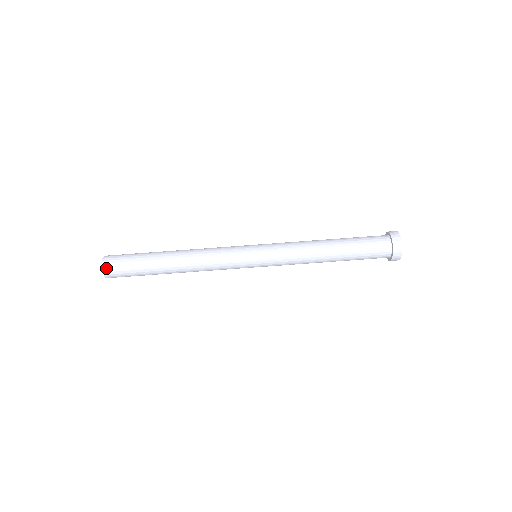
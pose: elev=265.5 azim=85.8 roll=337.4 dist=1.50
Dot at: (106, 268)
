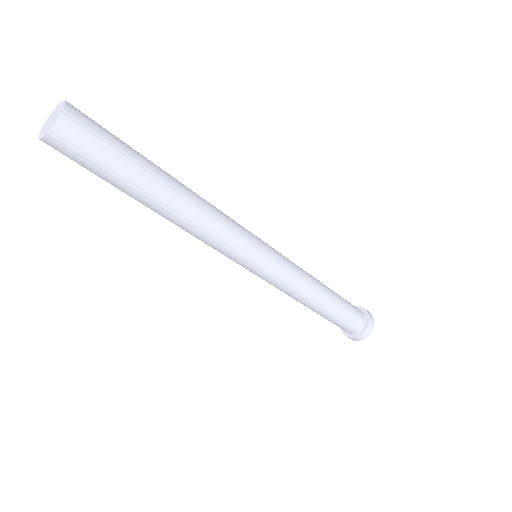
Dot at: (57, 137)
